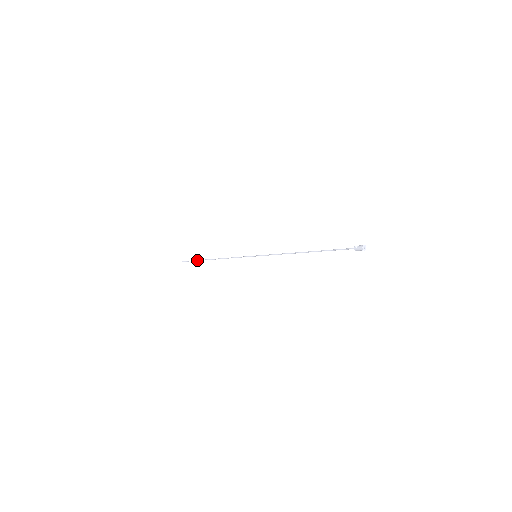
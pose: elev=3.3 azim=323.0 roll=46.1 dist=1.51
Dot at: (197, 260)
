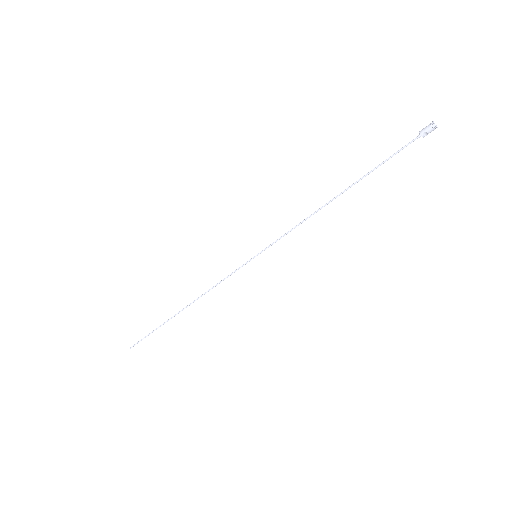
Dot at: occluded
